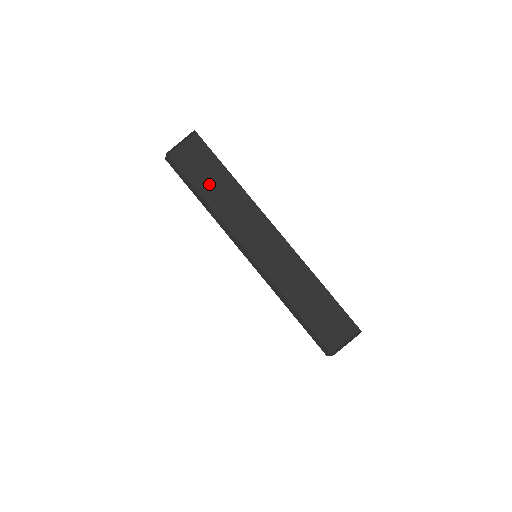
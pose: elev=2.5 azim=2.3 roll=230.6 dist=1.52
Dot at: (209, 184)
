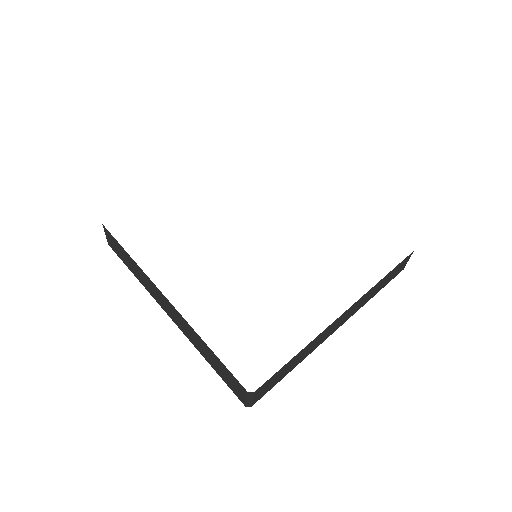
Dot at: (289, 369)
